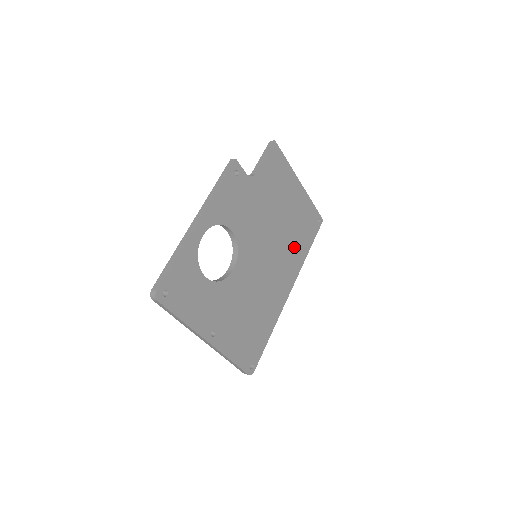
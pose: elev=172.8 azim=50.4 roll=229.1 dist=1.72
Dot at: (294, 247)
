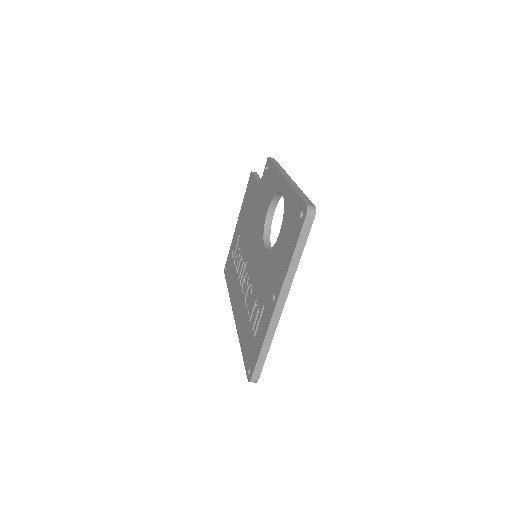
Dot at: occluded
